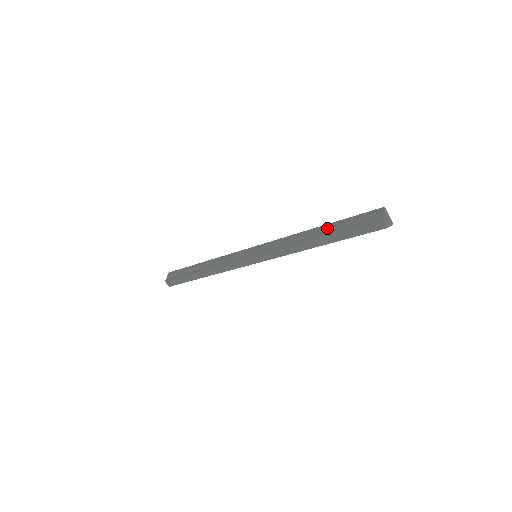
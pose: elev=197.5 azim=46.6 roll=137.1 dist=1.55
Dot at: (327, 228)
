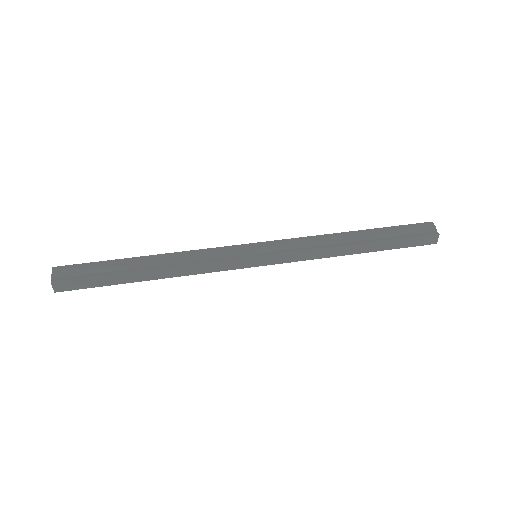
Dot at: (372, 234)
